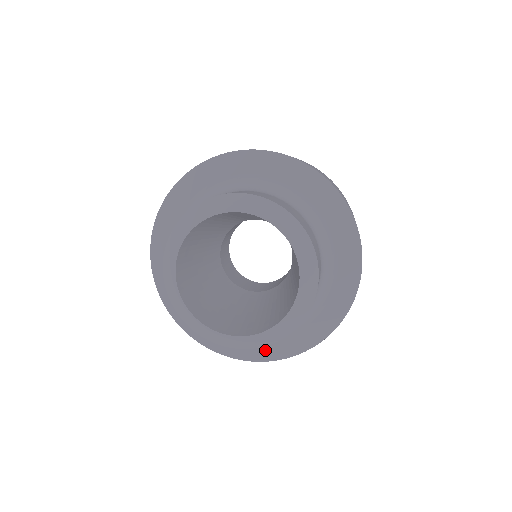
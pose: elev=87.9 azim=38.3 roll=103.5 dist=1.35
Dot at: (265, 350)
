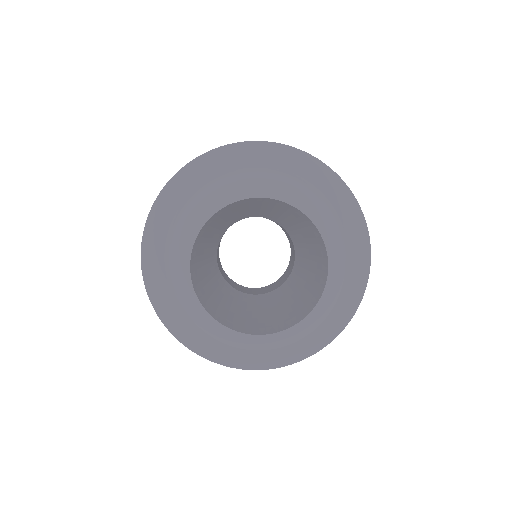
Dot at: (345, 304)
